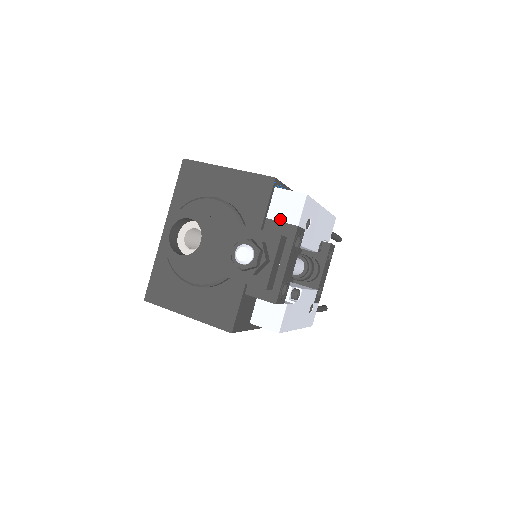
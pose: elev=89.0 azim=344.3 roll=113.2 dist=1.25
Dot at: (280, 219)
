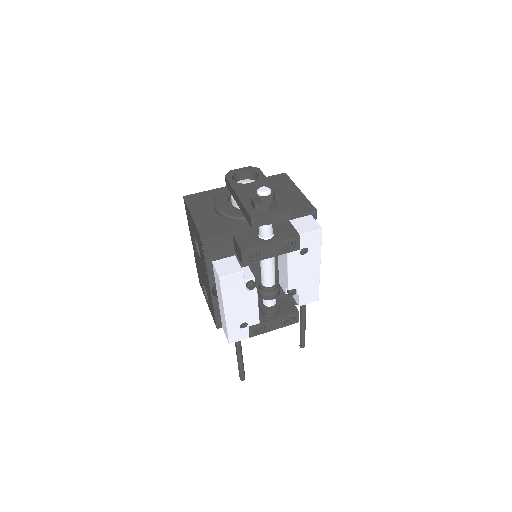
Dot at: (295, 226)
